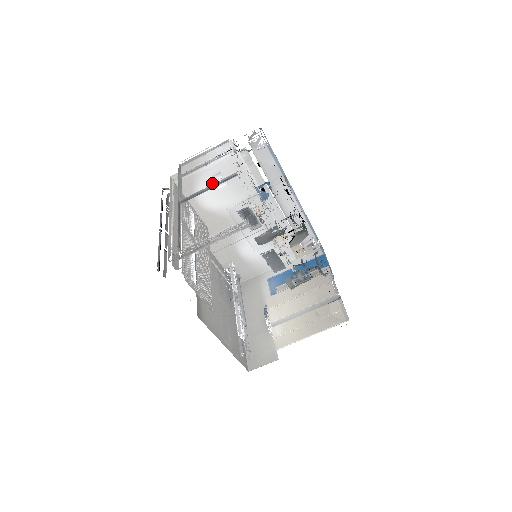
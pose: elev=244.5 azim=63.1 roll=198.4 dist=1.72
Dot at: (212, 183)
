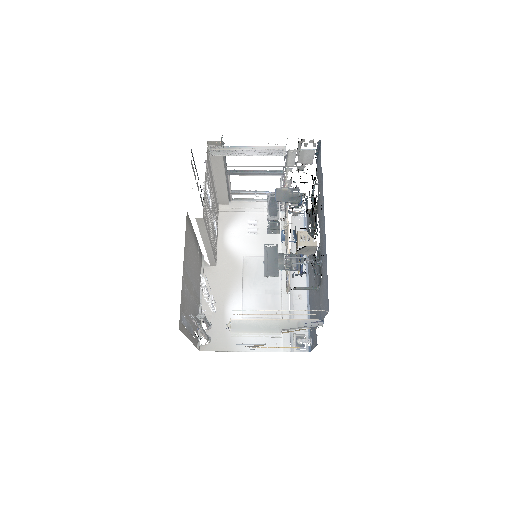
Dot at: (246, 227)
